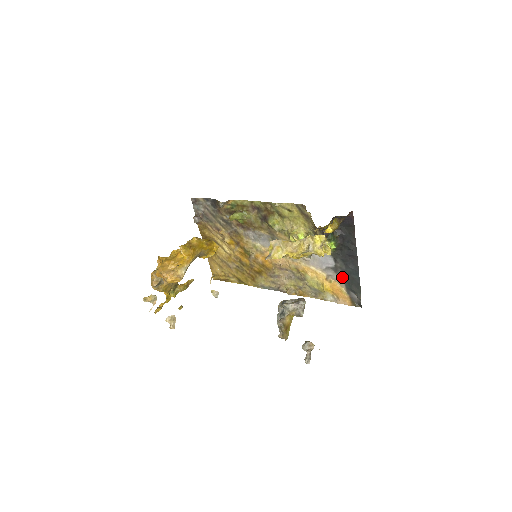
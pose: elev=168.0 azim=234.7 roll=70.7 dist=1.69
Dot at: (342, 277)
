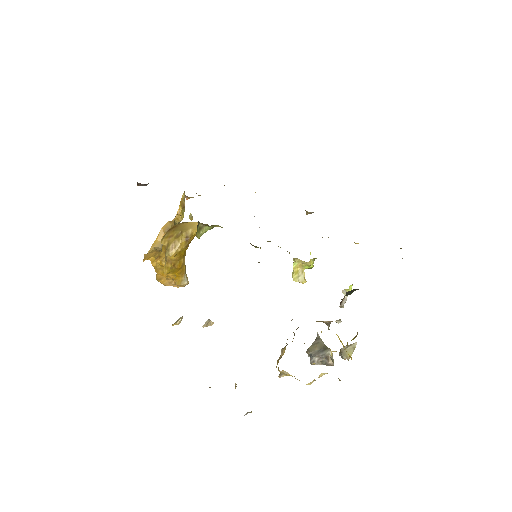
Dot at: occluded
